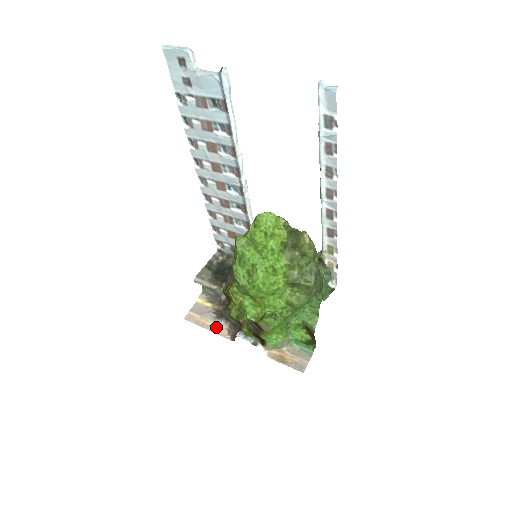
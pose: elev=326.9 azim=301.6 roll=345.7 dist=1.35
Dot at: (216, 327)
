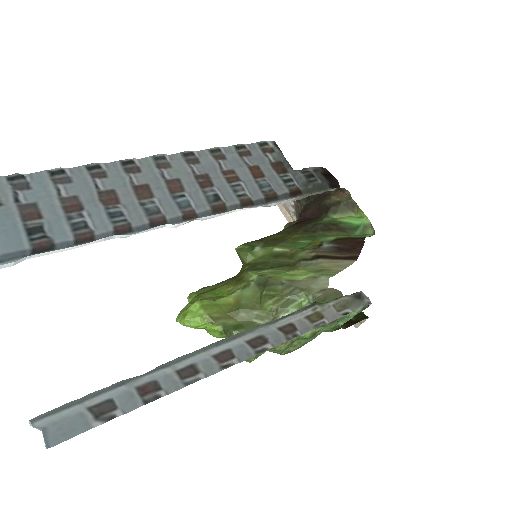
Dot at: occluded
